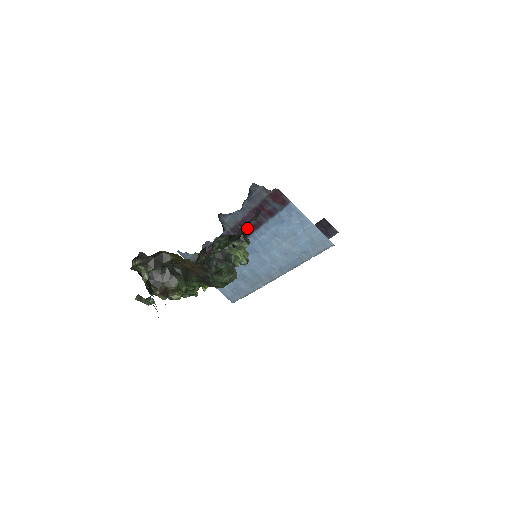
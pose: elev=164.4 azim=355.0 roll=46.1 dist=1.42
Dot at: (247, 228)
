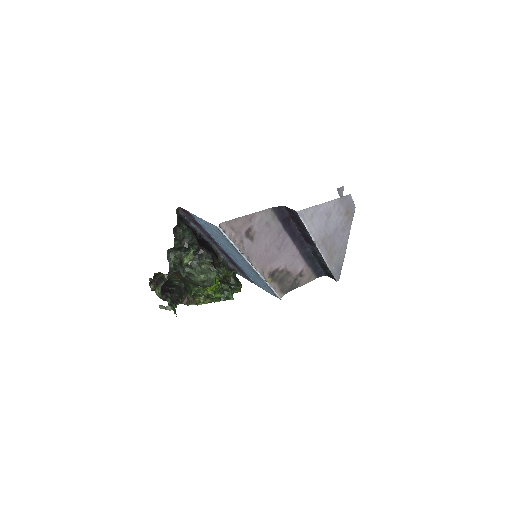
Dot at: (212, 239)
